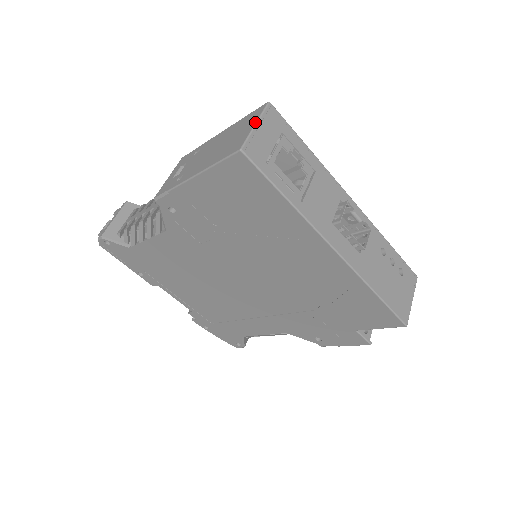
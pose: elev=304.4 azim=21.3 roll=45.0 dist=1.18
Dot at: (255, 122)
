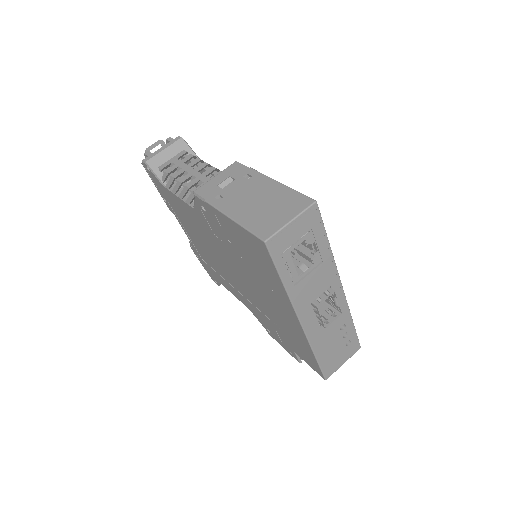
Dot at: (292, 218)
